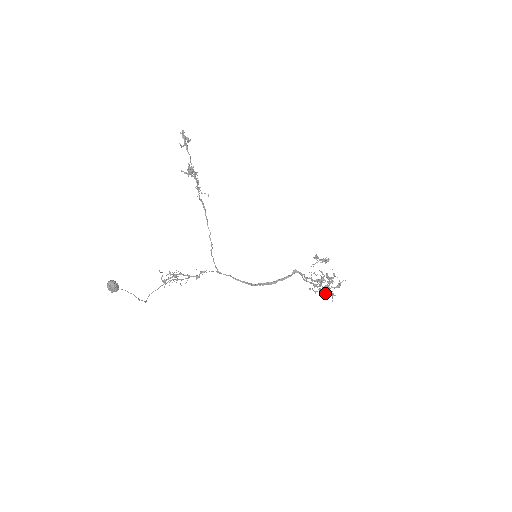
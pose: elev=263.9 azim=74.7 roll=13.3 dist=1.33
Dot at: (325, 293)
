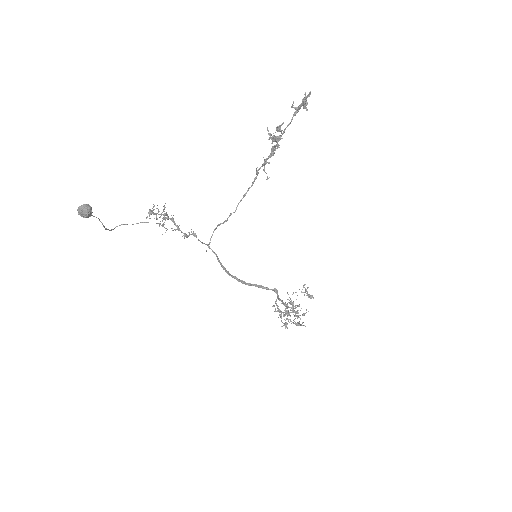
Dot at: occluded
